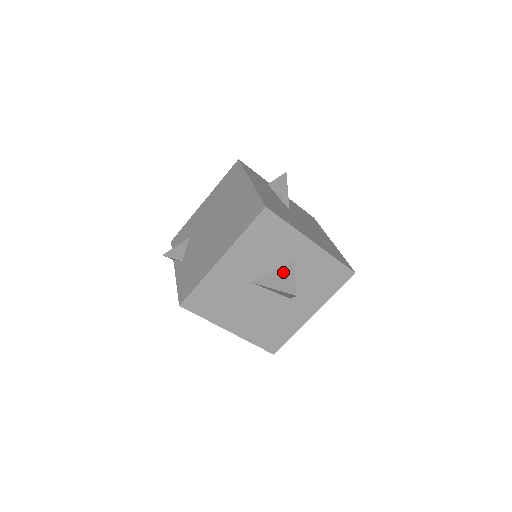
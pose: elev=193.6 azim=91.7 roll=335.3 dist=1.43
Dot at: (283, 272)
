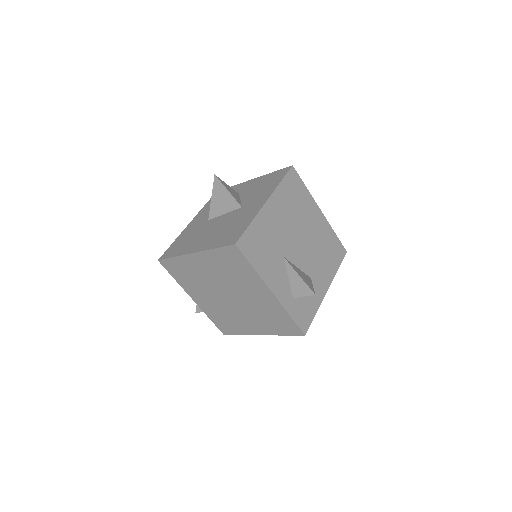
Dot at: occluded
